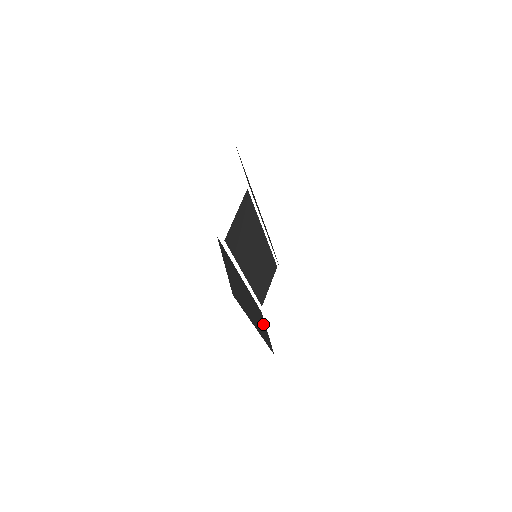
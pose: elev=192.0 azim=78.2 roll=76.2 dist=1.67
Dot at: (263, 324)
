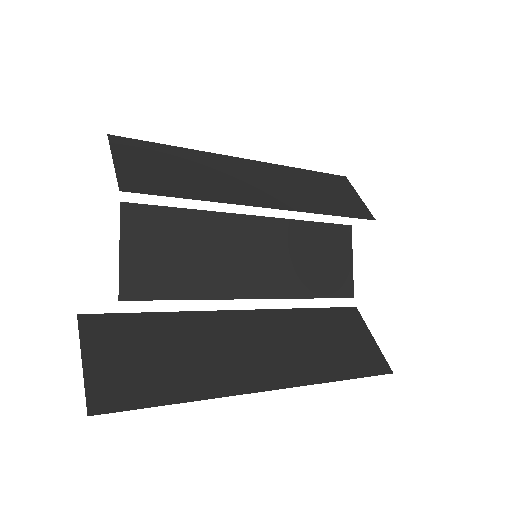
Dot at: (347, 335)
